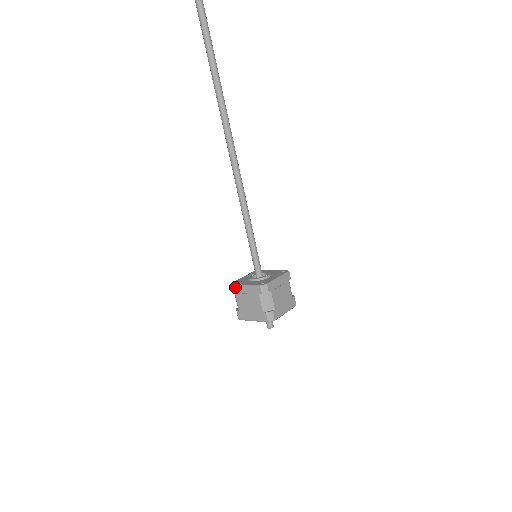
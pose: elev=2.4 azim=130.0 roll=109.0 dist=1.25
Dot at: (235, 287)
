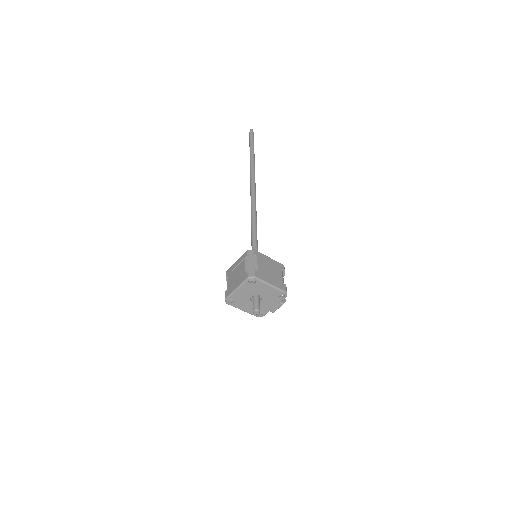
Dot at: (229, 270)
